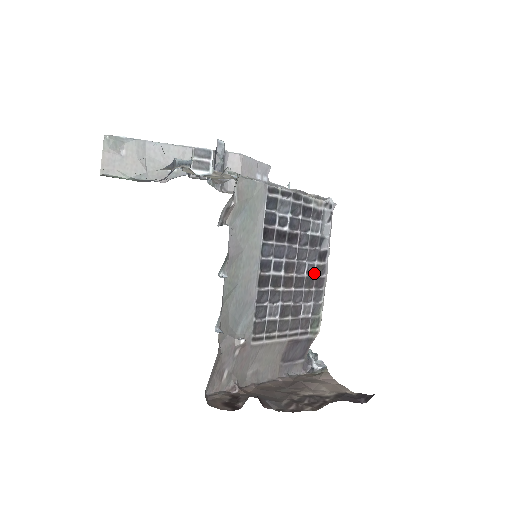
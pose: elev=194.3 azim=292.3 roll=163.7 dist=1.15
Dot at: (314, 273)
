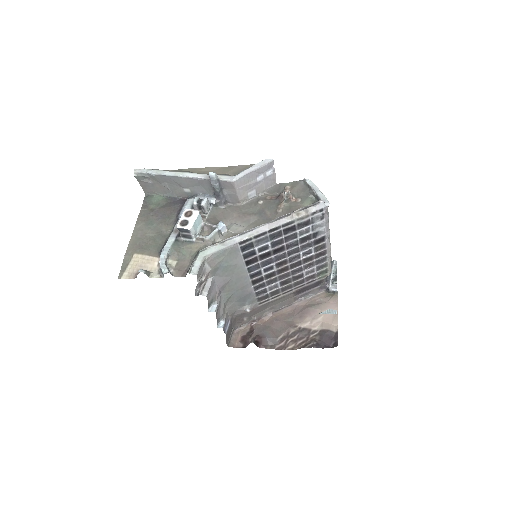
Dot at: (312, 253)
